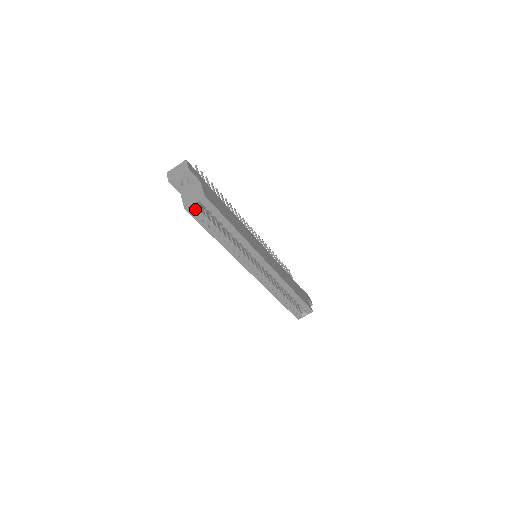
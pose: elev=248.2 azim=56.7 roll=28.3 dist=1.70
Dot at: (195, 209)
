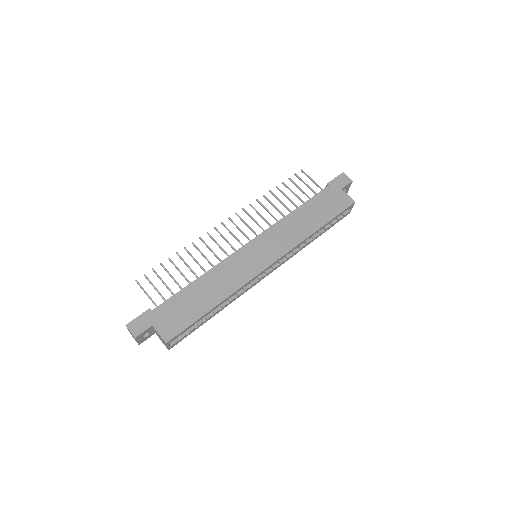
Dot at: (174, 343)
